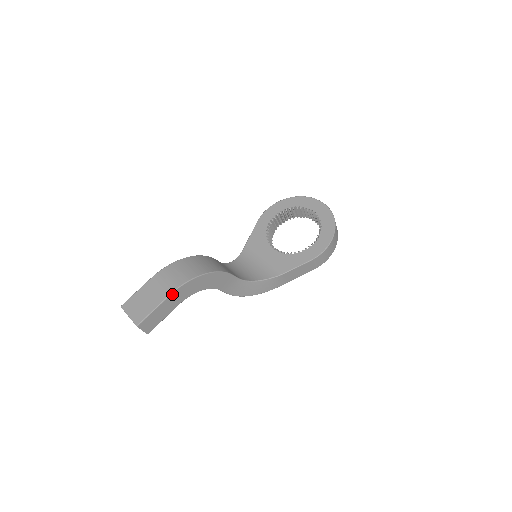
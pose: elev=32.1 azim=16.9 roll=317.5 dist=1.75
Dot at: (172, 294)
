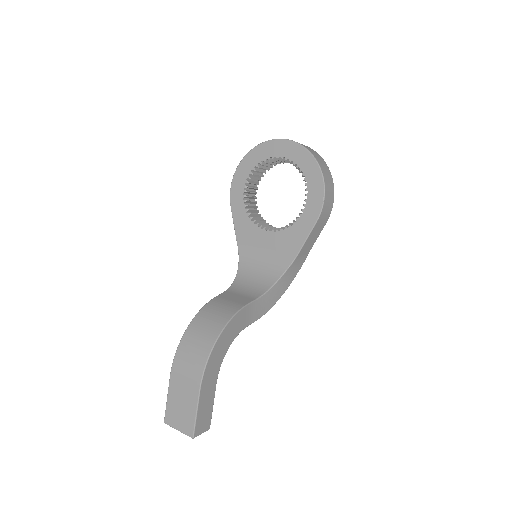
Dot at: (201, 386)
